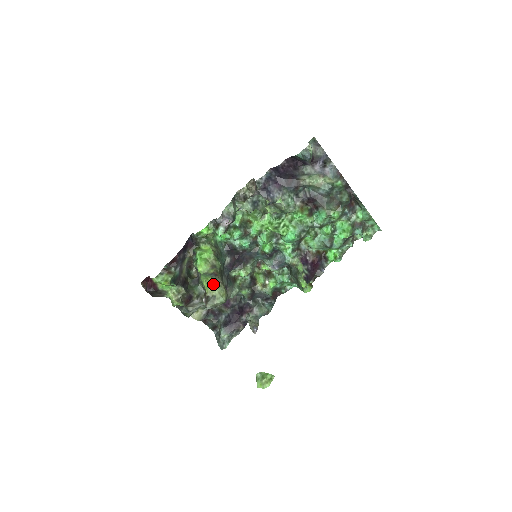
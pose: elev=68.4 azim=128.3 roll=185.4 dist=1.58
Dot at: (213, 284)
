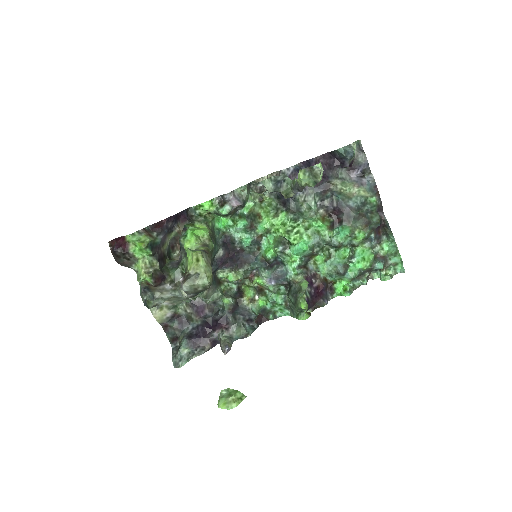
Dot at: (201, 259)
